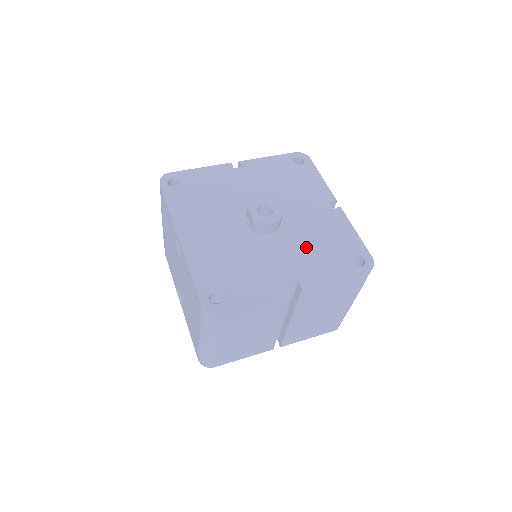
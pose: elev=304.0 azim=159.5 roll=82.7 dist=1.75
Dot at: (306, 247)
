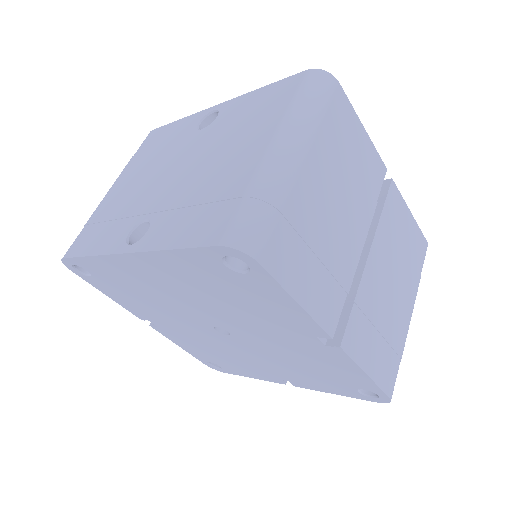
Dot at: occluded
